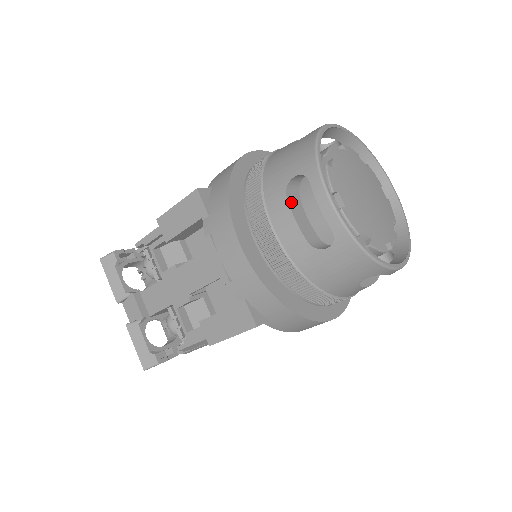
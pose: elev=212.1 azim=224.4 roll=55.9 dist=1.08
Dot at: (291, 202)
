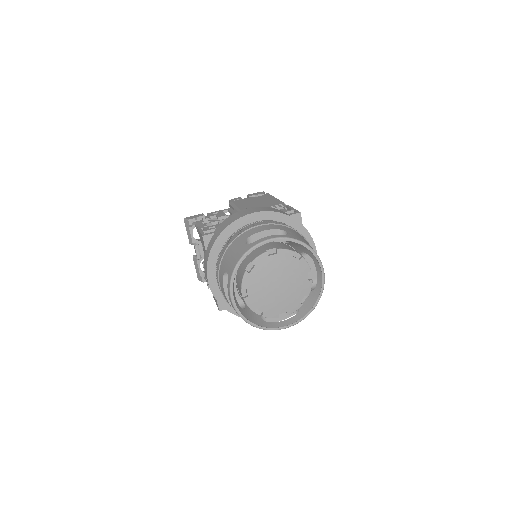
Dot at: (226, 280)
